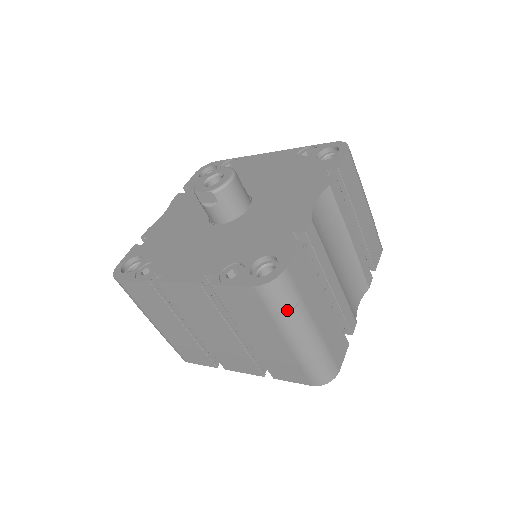
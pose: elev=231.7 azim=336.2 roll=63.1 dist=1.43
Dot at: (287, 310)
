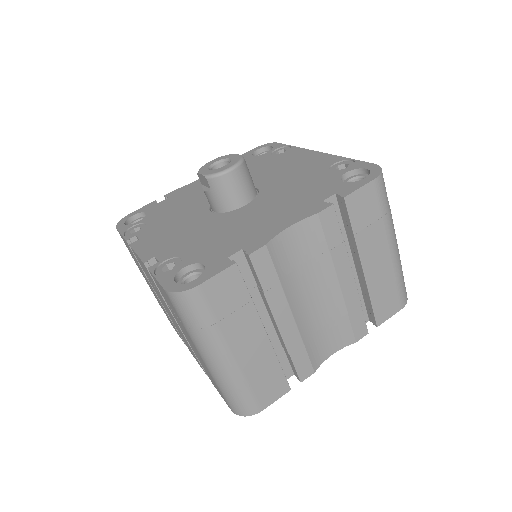
Dot at: (196, 327)
